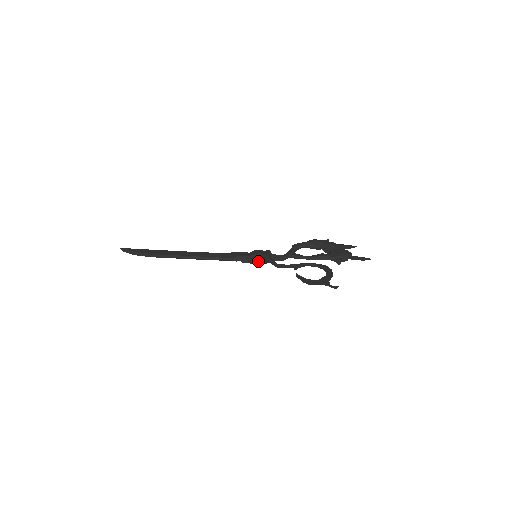
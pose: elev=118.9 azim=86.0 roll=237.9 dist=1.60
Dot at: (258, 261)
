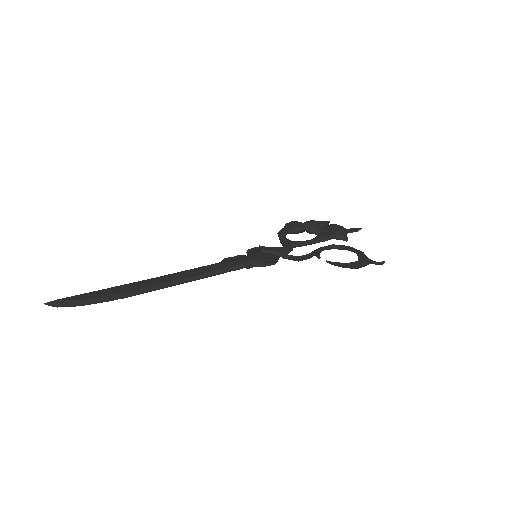
Dot at: (269, 260)
